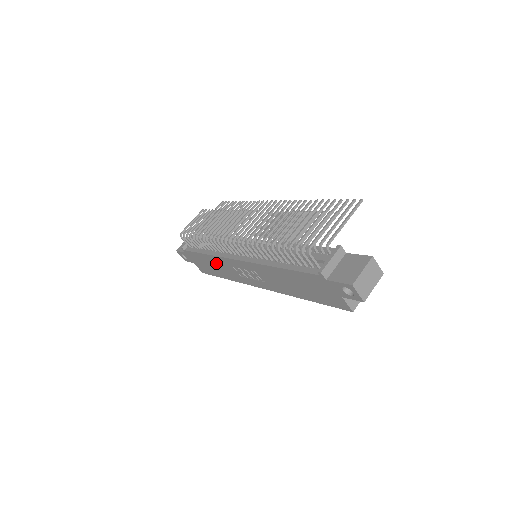
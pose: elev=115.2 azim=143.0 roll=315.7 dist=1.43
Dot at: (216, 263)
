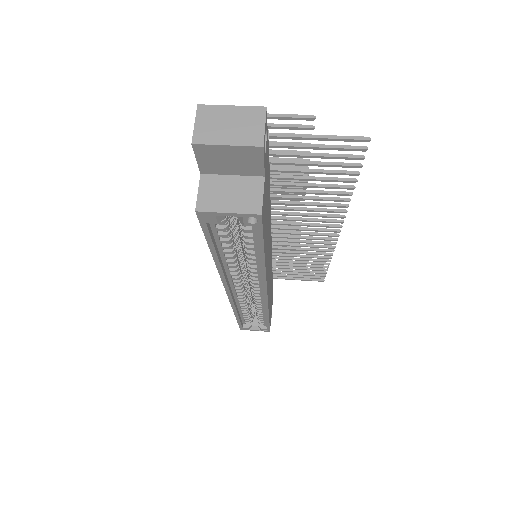
Dot at: occluded
